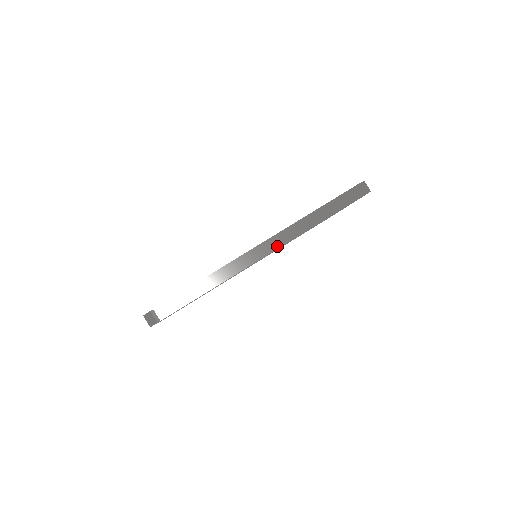
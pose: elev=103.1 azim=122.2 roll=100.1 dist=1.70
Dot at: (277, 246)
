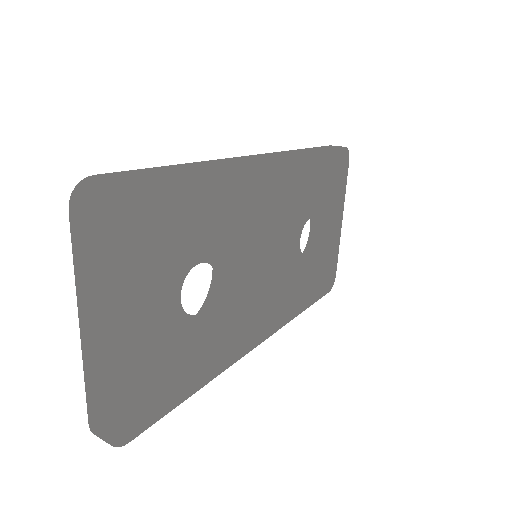
Dot at: (278, 155)
